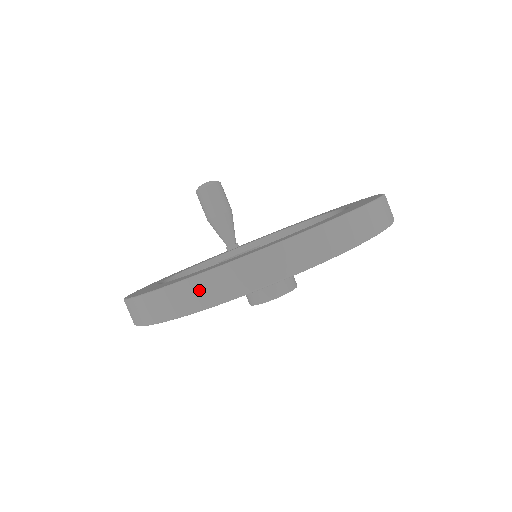
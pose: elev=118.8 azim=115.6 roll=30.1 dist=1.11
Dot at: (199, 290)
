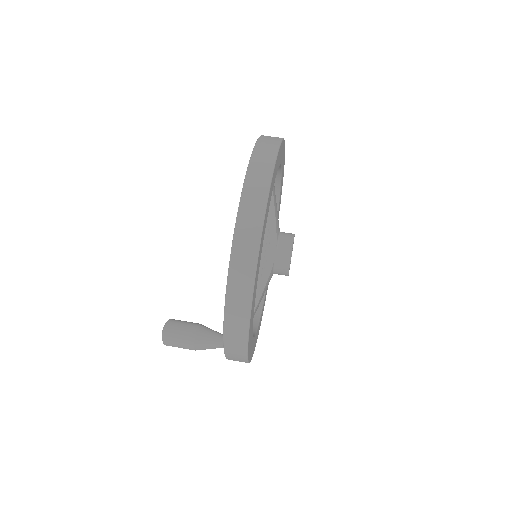
Dot at: (265, 145)
